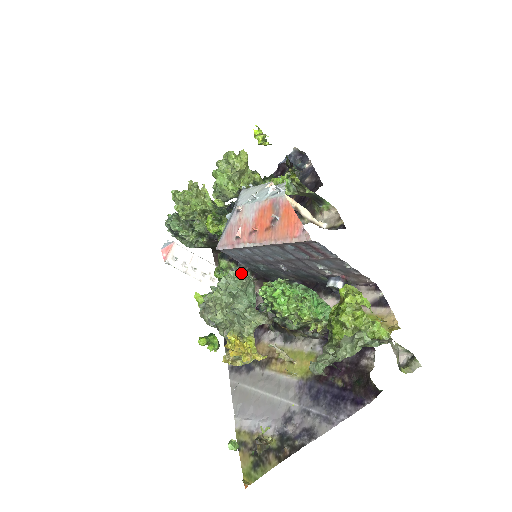
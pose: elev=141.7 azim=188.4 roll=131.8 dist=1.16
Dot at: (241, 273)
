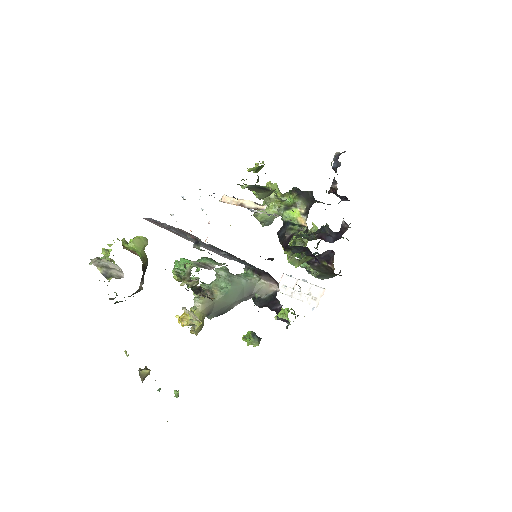
Dot at: (222, 269)
